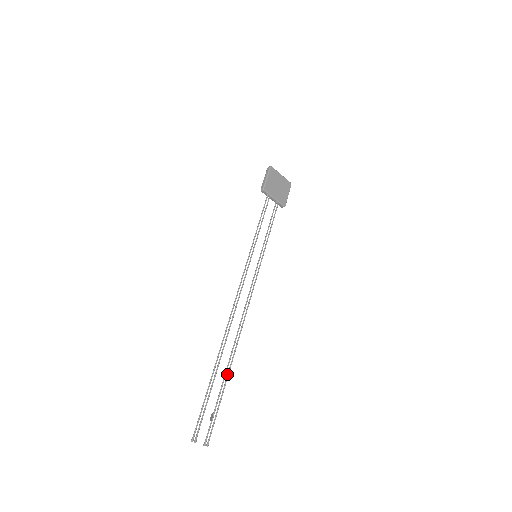
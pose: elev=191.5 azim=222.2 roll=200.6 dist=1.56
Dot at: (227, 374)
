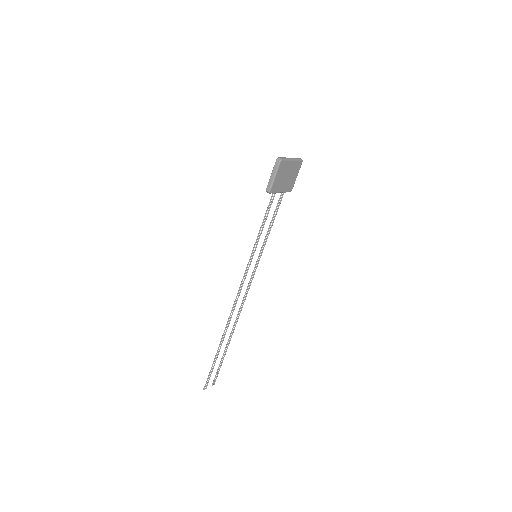
Dot at: (228, 344)
